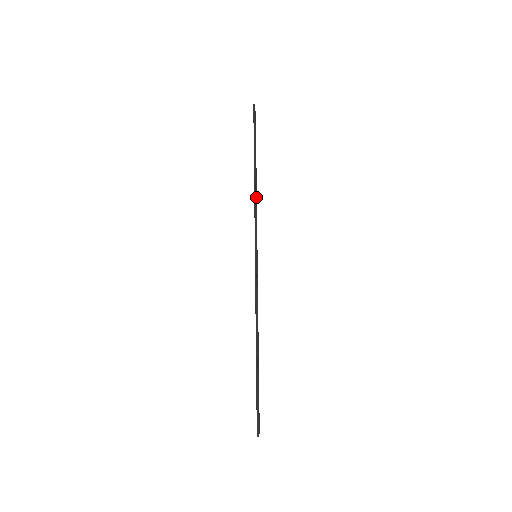
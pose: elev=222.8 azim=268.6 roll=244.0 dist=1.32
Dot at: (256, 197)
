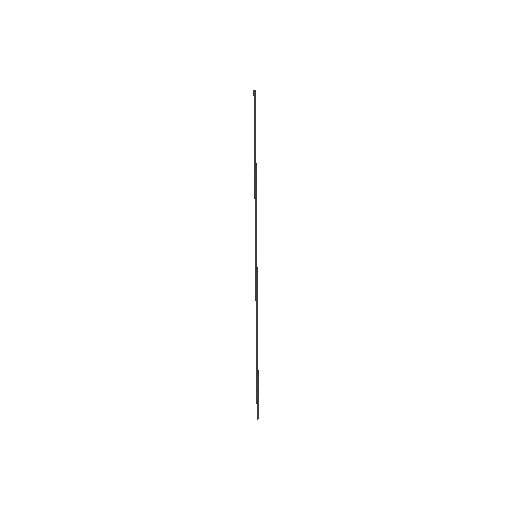
Dot at: occluded
